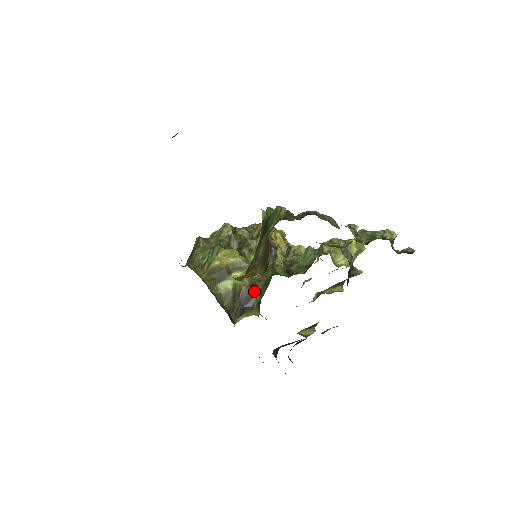
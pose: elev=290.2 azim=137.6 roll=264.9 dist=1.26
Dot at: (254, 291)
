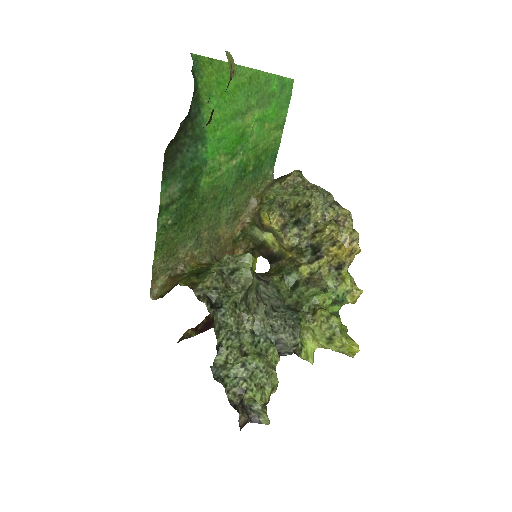
Dot at: (276, 260)
